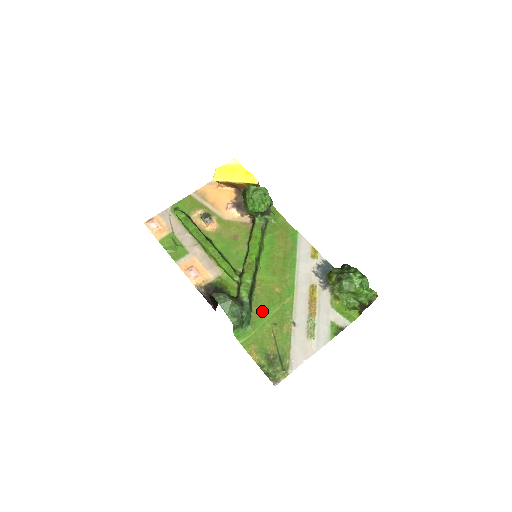
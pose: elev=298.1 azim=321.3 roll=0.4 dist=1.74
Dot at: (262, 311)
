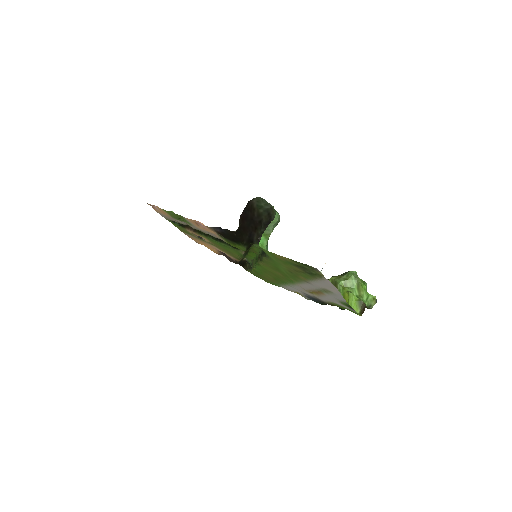
Dot at: (274, 264)
